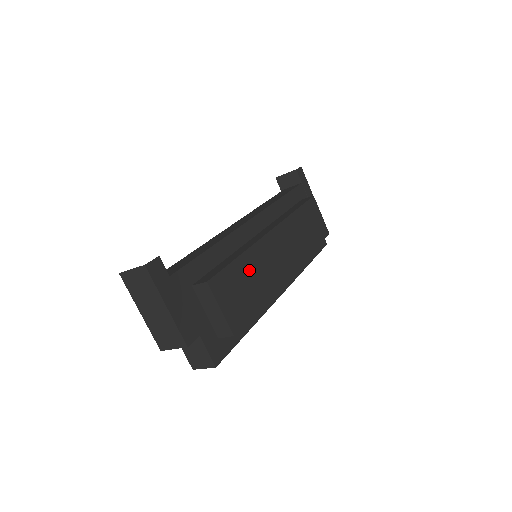
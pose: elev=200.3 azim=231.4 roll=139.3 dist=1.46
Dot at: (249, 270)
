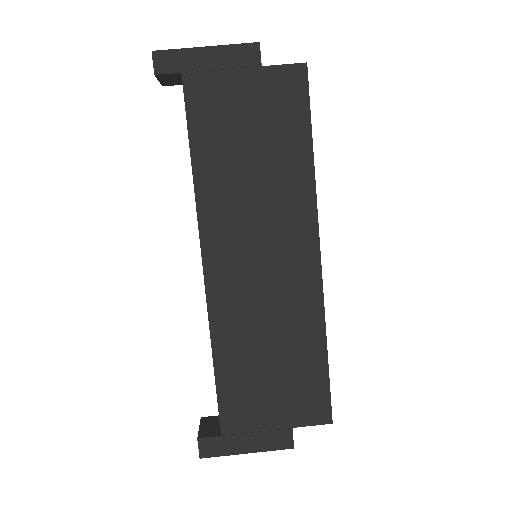
Dot at: (258, 347)
